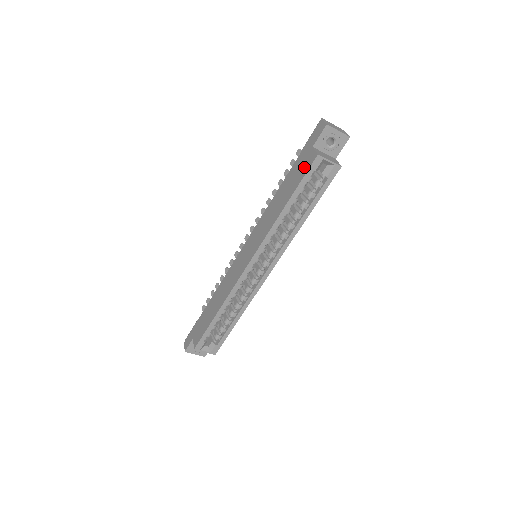
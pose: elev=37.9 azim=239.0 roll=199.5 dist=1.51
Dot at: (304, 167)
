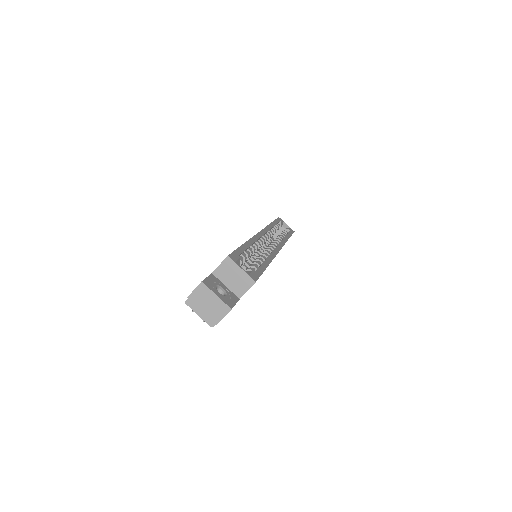
Dot at: occluded
